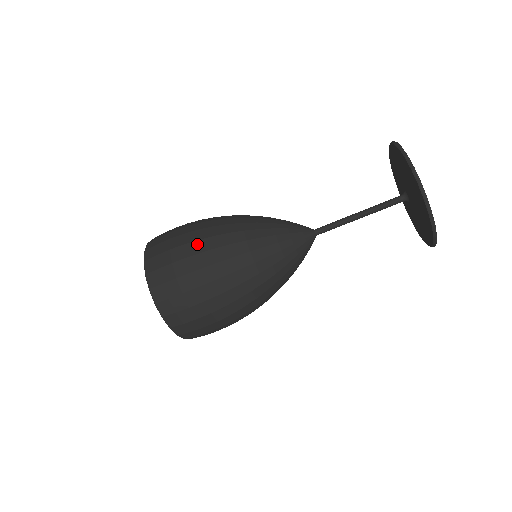
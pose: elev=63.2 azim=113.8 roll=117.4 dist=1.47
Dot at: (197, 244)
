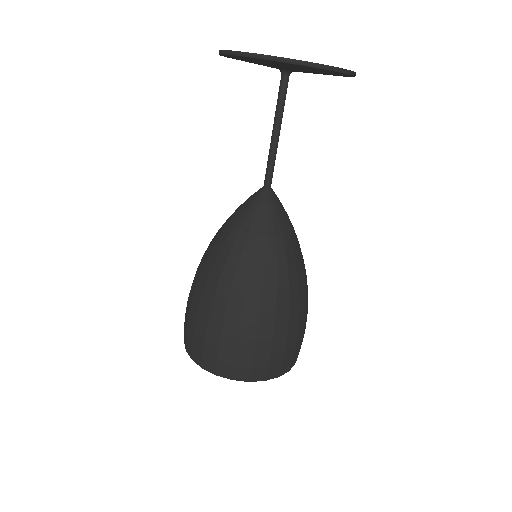
Dot at: (229, 320)
